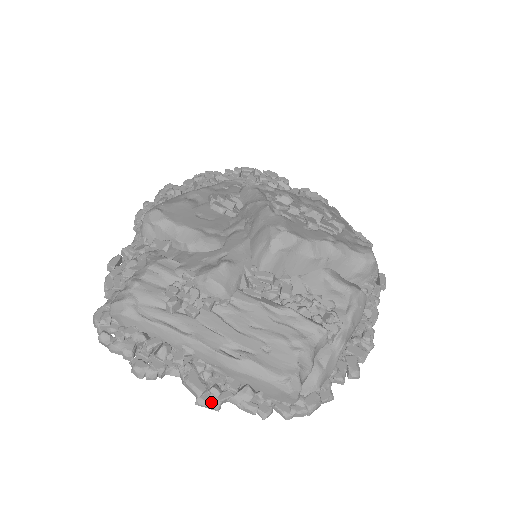
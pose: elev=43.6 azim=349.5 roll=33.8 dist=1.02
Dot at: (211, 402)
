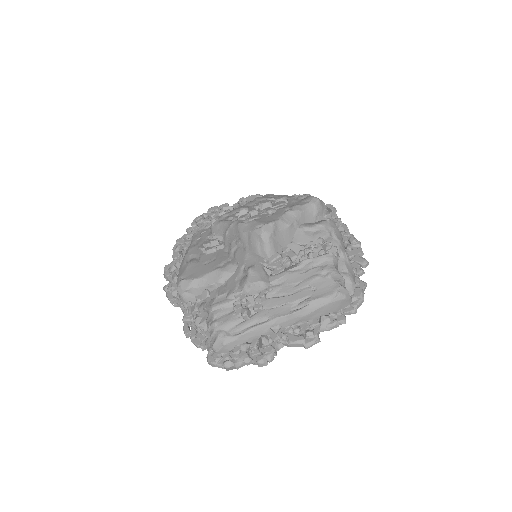
Dot at: (313, 340)
